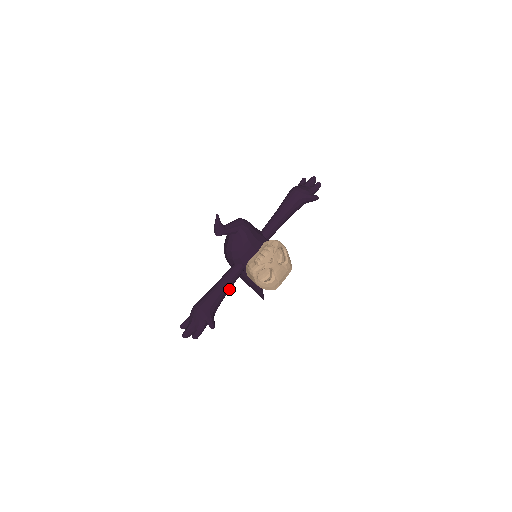
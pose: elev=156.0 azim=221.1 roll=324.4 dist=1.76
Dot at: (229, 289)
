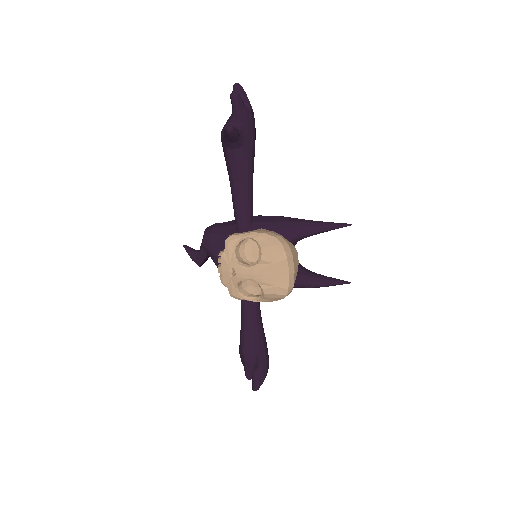
Dot at: (252, 318)
